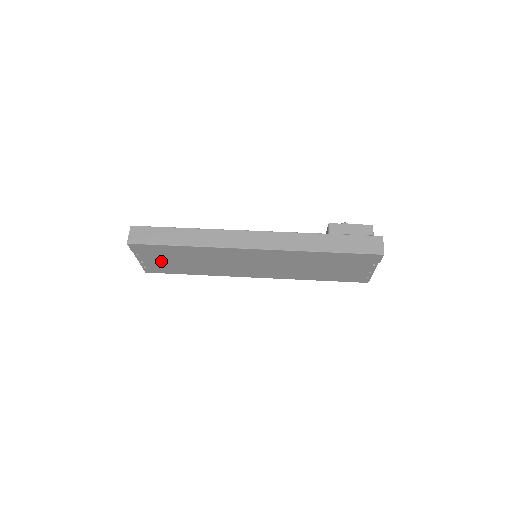
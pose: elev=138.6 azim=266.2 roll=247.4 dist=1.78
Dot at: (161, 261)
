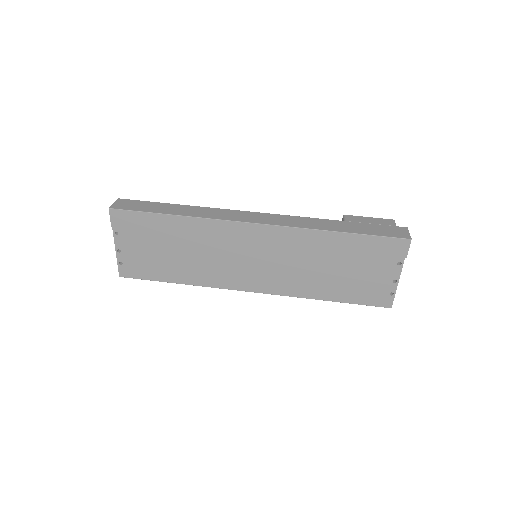
Dot at: (142, 250)
